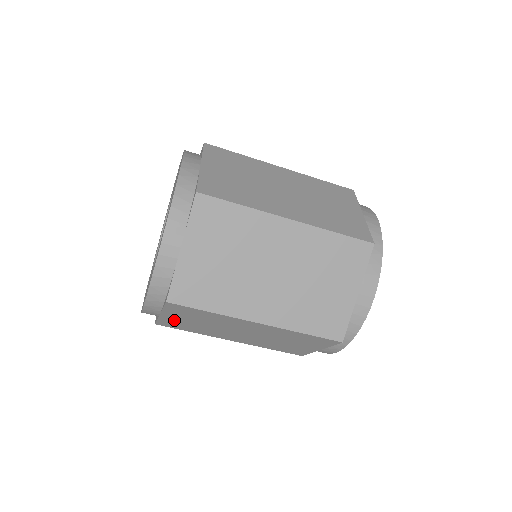
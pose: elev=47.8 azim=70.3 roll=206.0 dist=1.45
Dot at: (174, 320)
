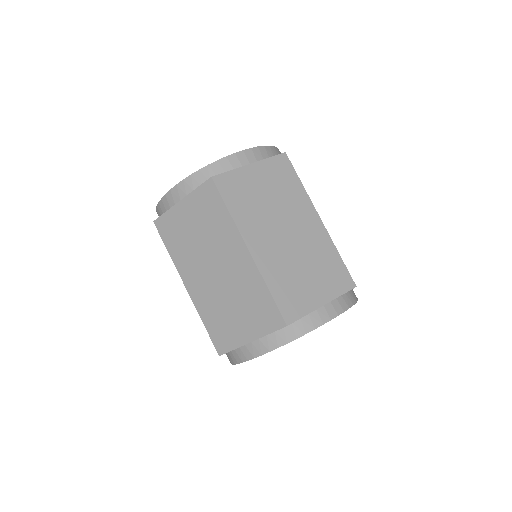
Dot at: (180, 218)
